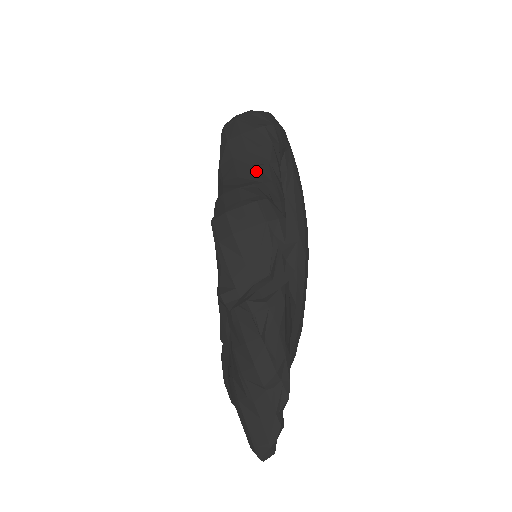
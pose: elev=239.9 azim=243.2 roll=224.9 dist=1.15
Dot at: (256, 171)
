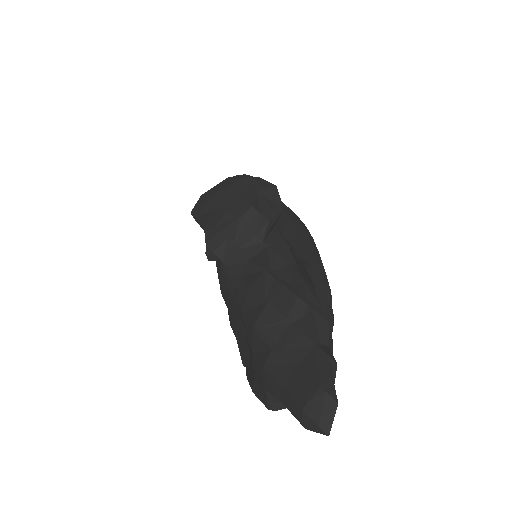
Dot at: occluded
